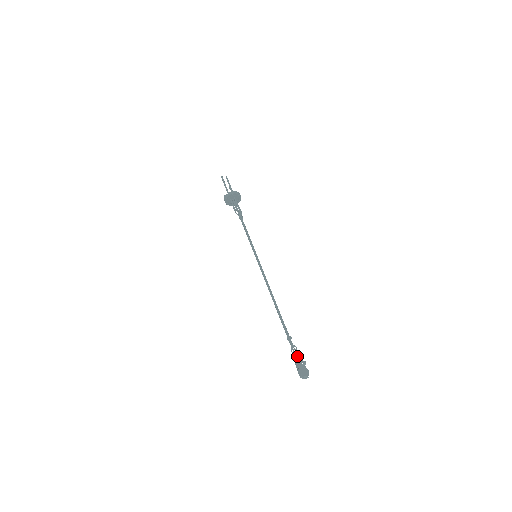
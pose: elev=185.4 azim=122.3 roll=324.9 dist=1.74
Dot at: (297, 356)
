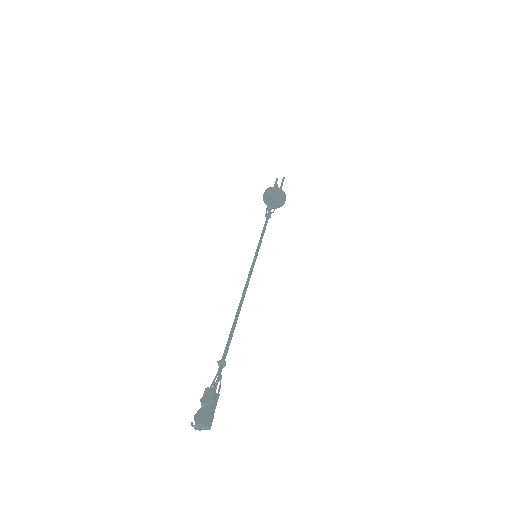
Dot at: (207, 390)
